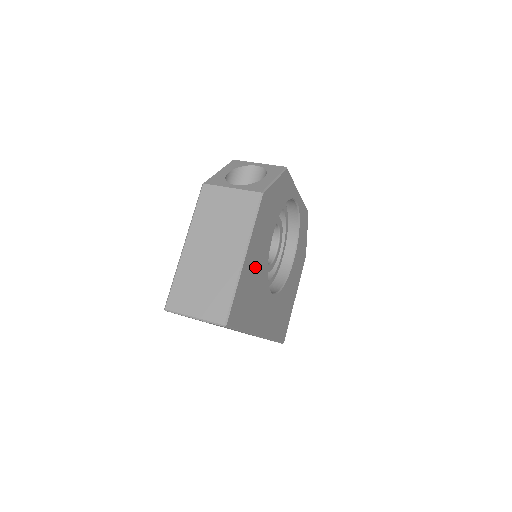
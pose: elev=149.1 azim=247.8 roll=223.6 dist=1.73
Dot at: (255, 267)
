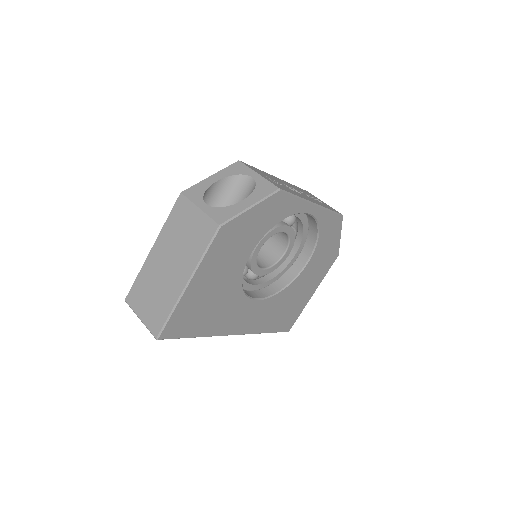
Dot at: (213, 287)
